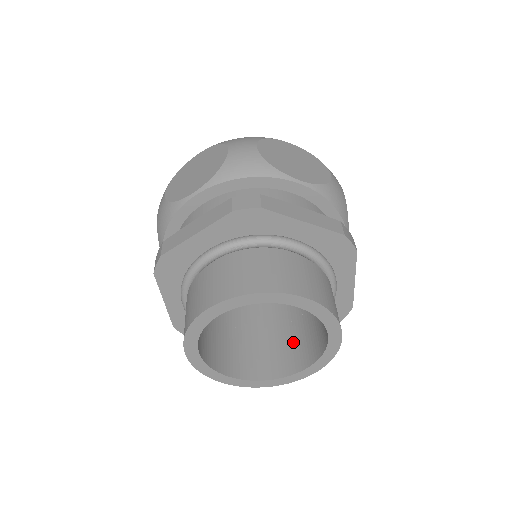
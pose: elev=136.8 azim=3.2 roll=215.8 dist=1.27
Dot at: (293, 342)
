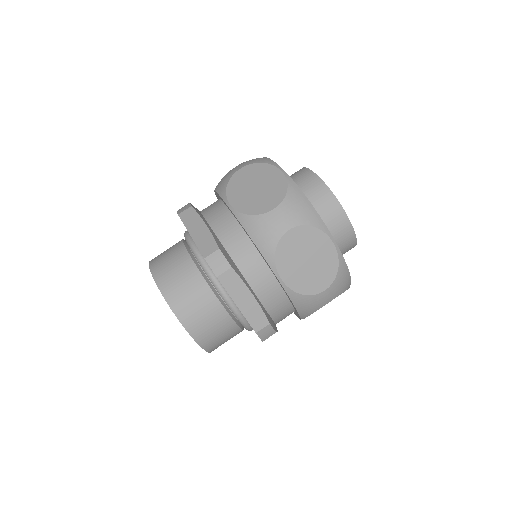
Dot at: occluded
